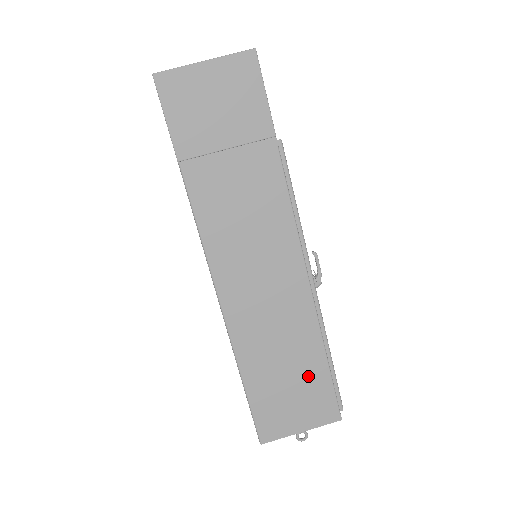
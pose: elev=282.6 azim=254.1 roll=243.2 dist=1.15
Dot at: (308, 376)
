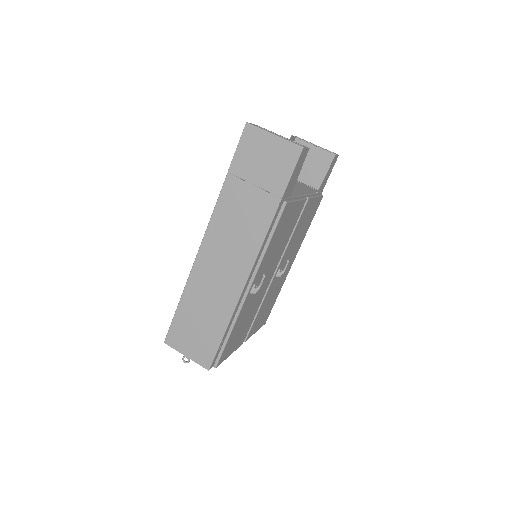
Dot at: (210, 332)
